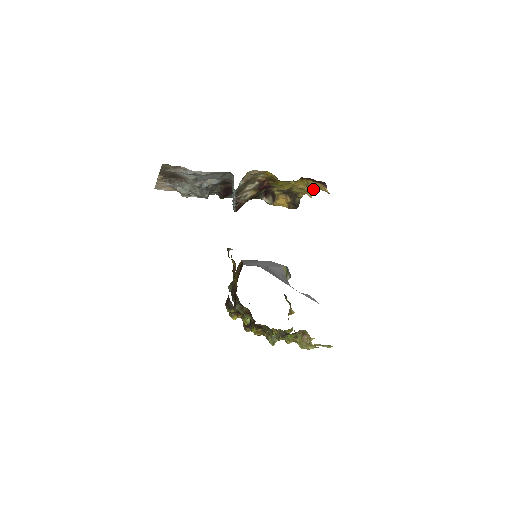
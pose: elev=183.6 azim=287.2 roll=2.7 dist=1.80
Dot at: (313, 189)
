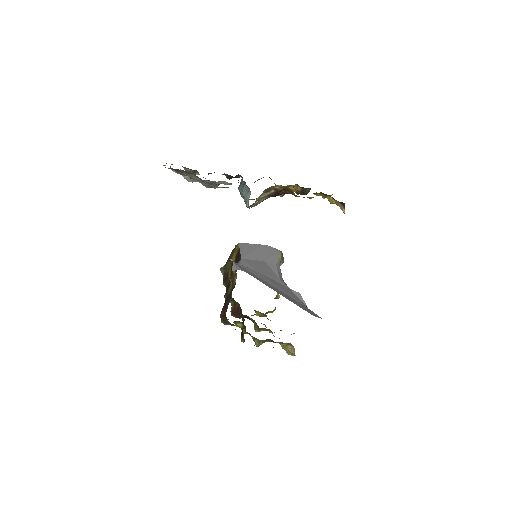
Dot at: occluded
